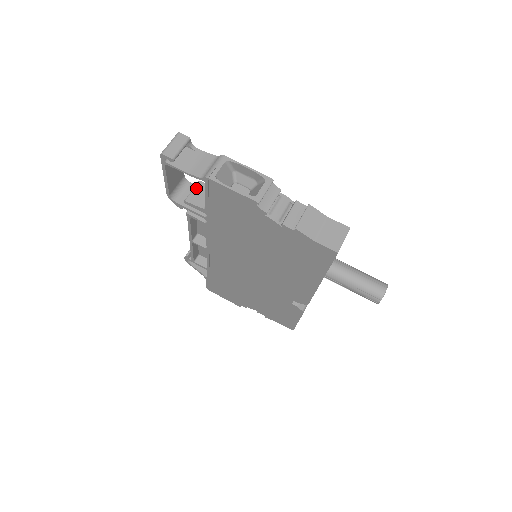
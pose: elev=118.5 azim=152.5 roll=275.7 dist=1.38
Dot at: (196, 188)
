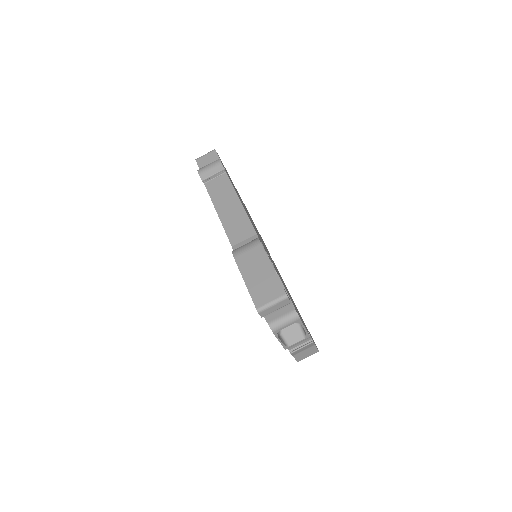
Dot at: occluded
